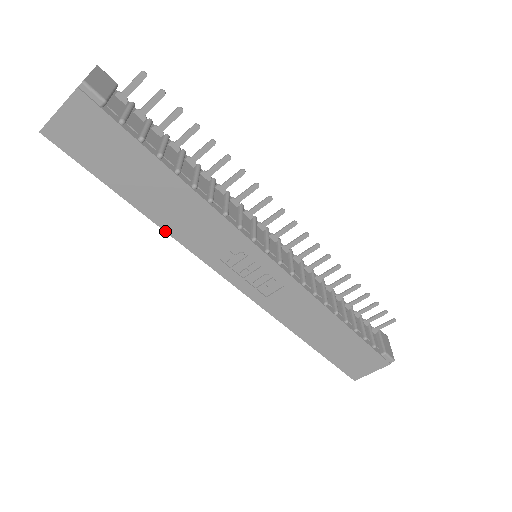
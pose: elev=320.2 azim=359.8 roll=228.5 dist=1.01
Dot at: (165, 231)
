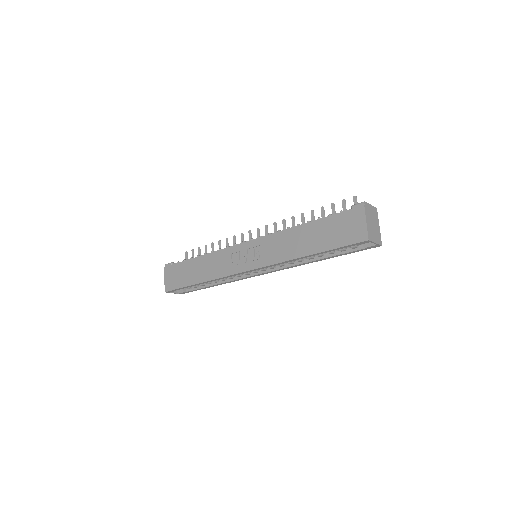
Dot at: (210, 281)
